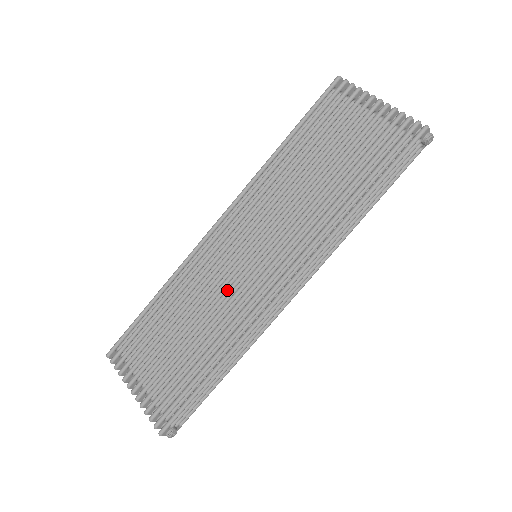
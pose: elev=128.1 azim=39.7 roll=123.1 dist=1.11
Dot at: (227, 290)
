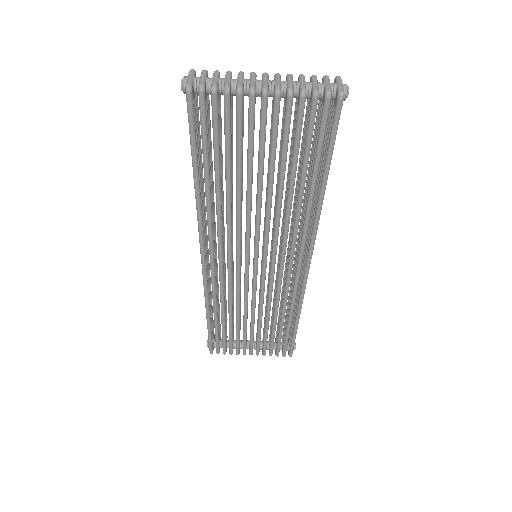
Dot at: (261, 292)
